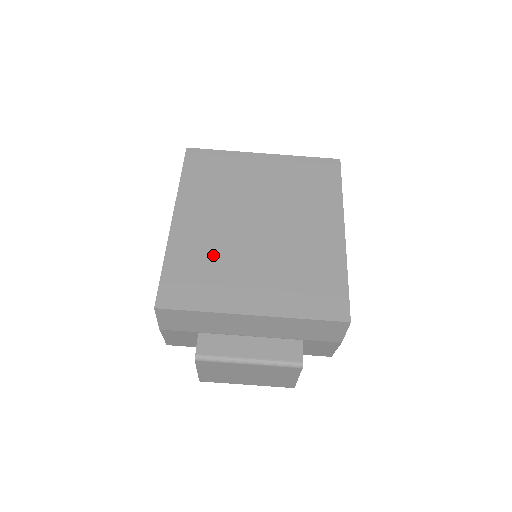
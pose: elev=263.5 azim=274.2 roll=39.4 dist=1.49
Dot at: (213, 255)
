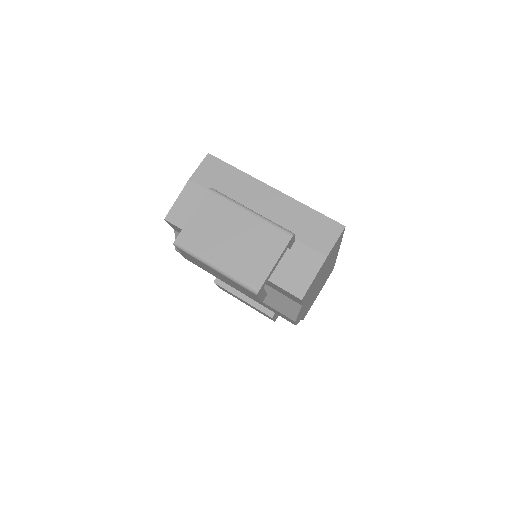
Dot at: occluded
